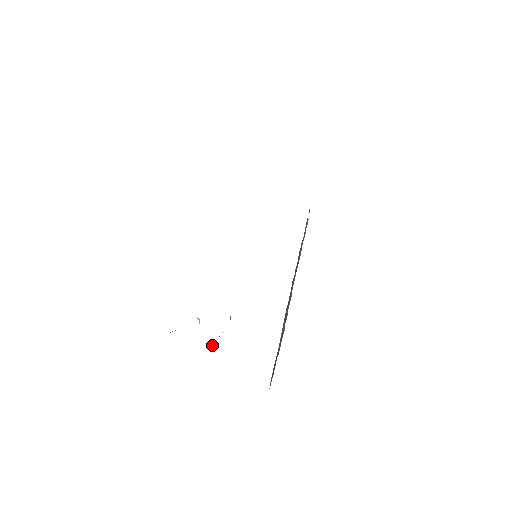
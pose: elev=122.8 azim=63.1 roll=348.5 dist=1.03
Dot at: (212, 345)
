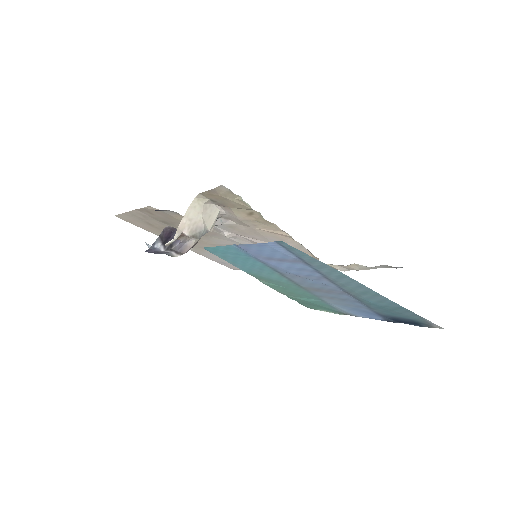
Dot at: (179, 230)
